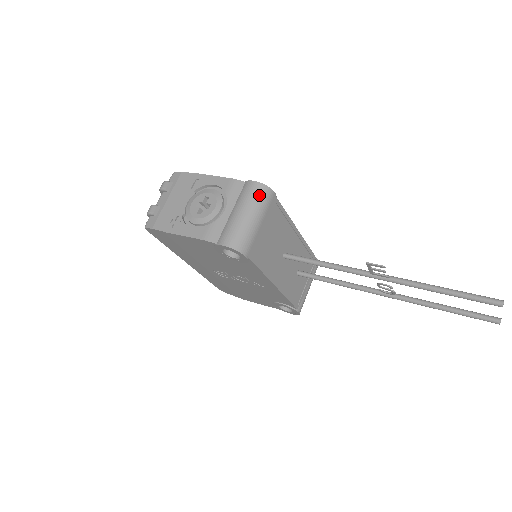
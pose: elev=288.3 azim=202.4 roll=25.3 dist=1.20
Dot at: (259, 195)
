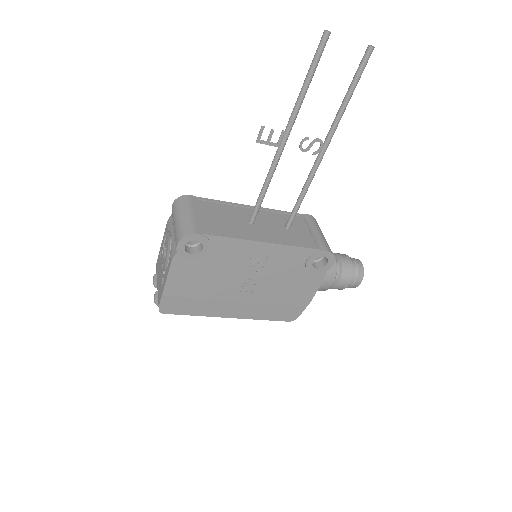
Dot at: (178, 204)
